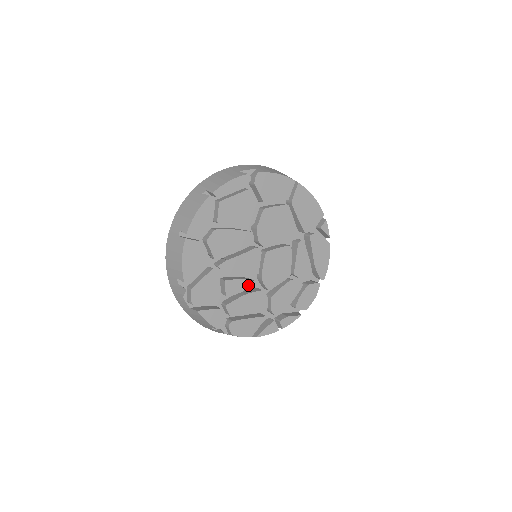
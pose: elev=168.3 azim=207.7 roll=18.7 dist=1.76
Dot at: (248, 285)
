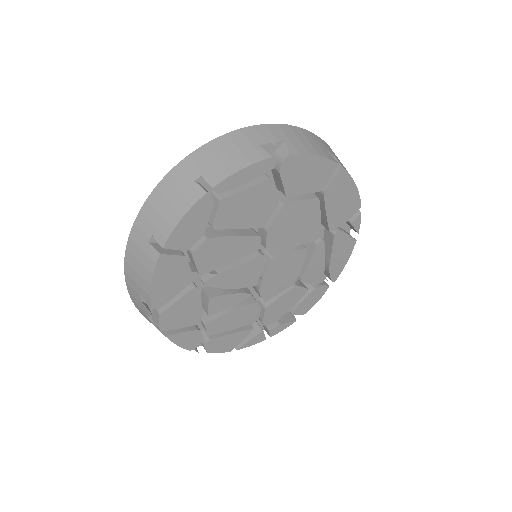
Dot at: (239, 299)
